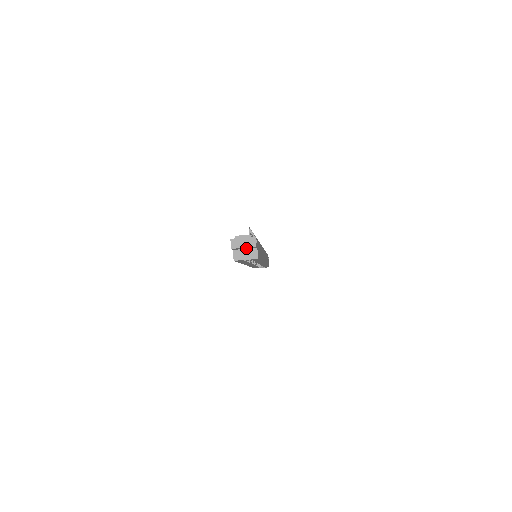
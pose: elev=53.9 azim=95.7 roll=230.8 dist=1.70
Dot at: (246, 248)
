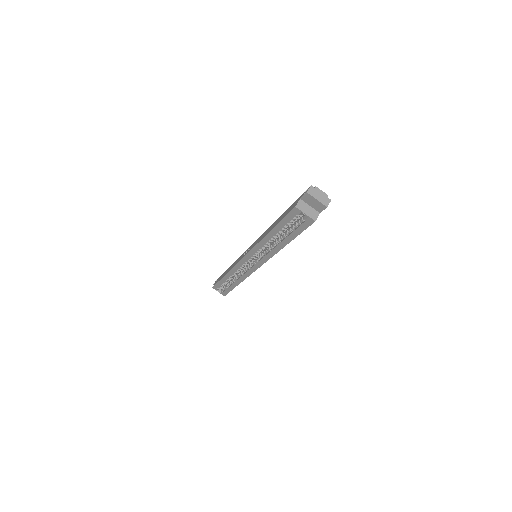
Dot at: (313, 205)
